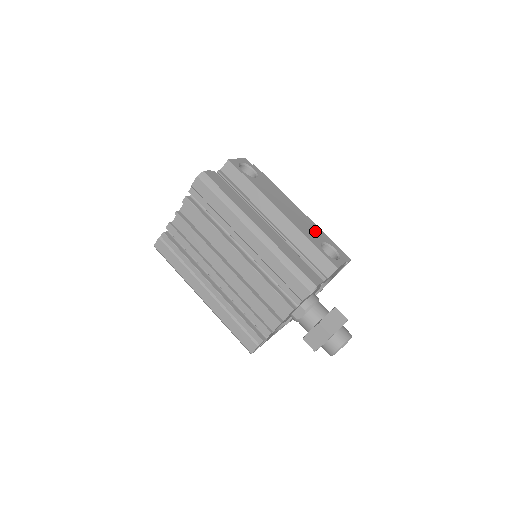
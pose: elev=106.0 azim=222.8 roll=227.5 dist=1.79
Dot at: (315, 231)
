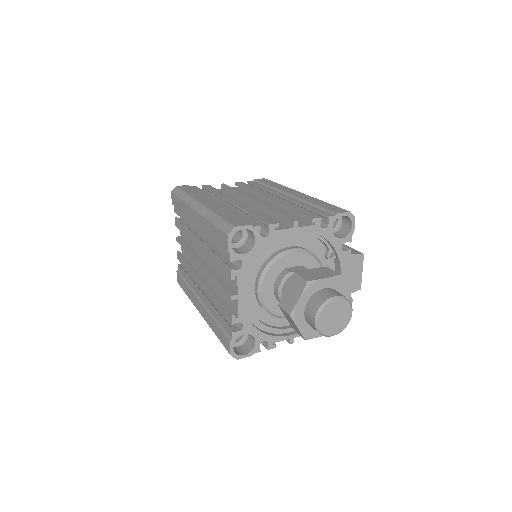
Dot at: occluded
